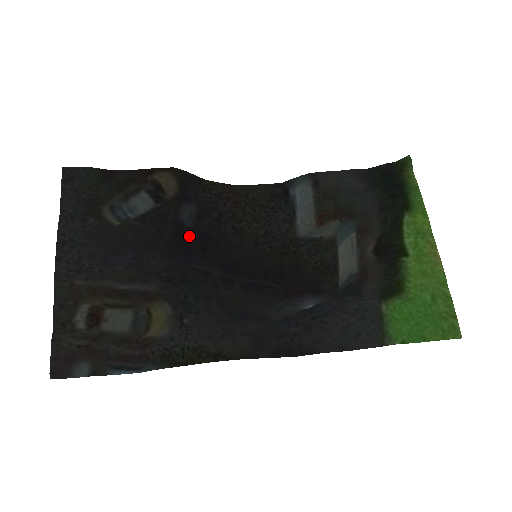
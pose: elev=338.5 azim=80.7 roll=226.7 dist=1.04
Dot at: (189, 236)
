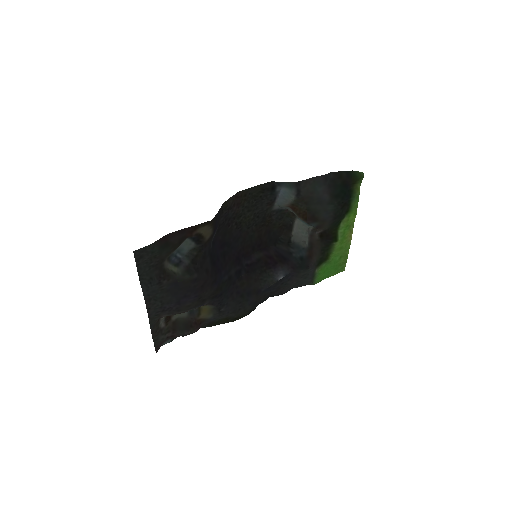
Dot at: (216, 254)
